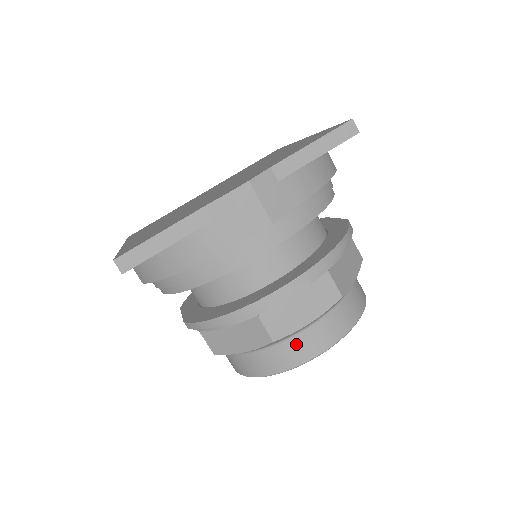
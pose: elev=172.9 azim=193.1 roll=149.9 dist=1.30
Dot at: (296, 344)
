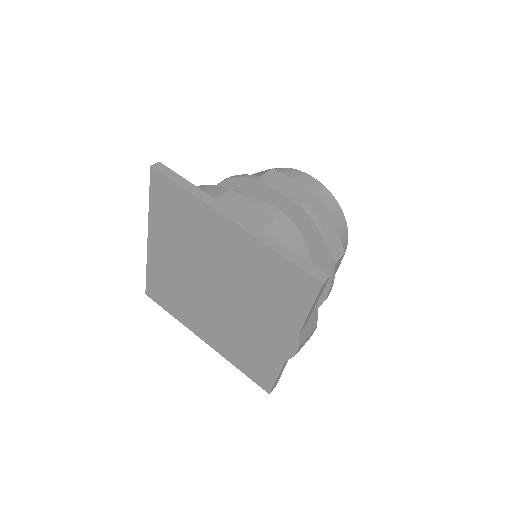
Dot at: occluded
